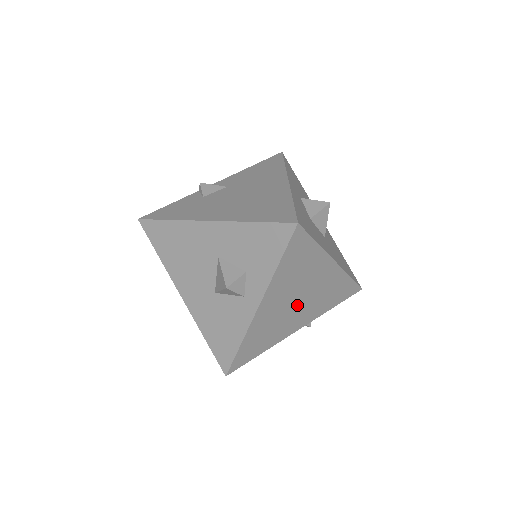
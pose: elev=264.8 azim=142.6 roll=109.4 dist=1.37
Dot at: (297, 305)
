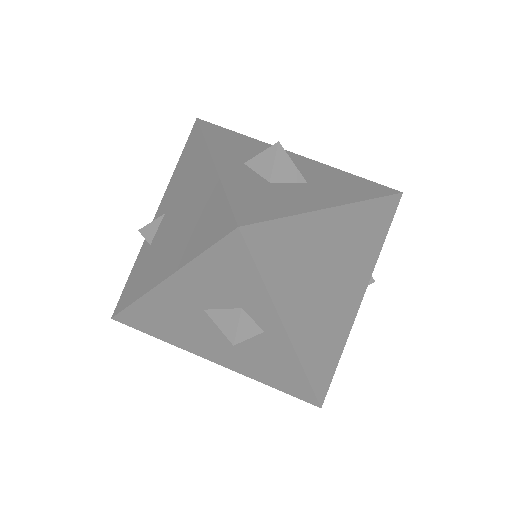
Dot at: (335, 284)
